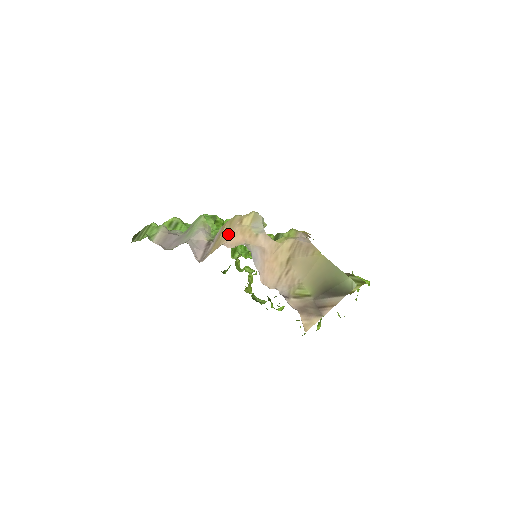
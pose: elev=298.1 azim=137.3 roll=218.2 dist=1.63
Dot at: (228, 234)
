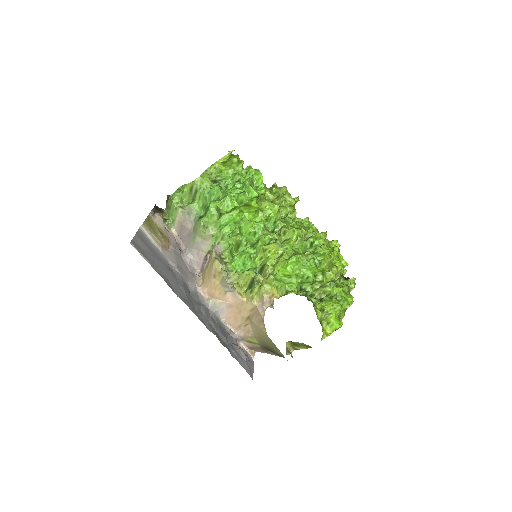
Dot at: (207, 279)
